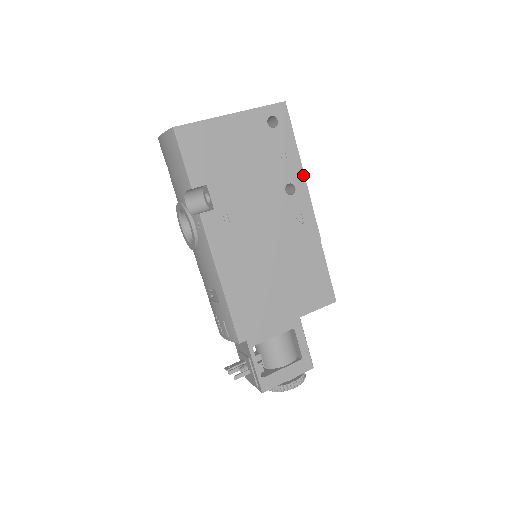
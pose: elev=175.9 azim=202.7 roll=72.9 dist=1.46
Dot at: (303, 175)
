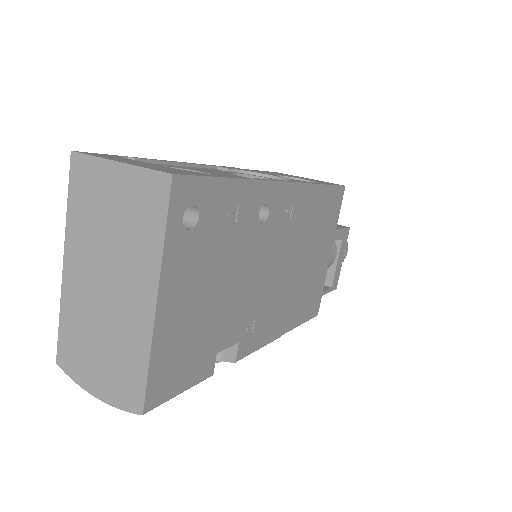
Dot at: (260, 183)
